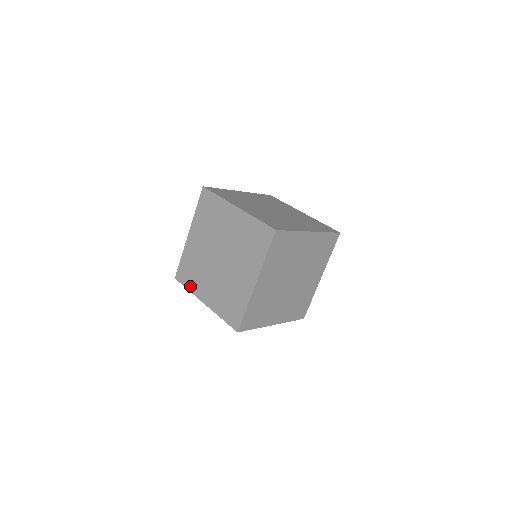
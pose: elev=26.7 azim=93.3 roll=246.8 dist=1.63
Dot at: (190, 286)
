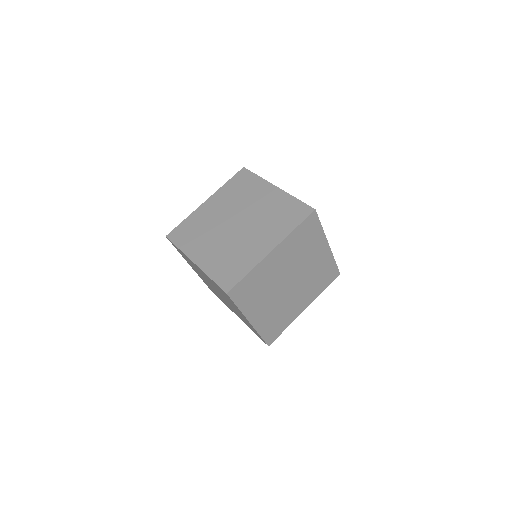
Dot at: (183, 245)
